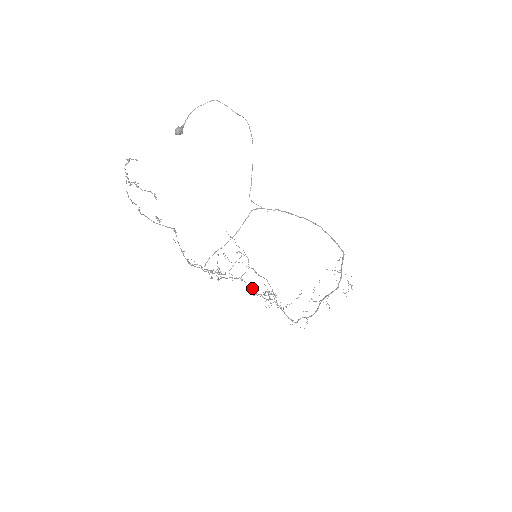
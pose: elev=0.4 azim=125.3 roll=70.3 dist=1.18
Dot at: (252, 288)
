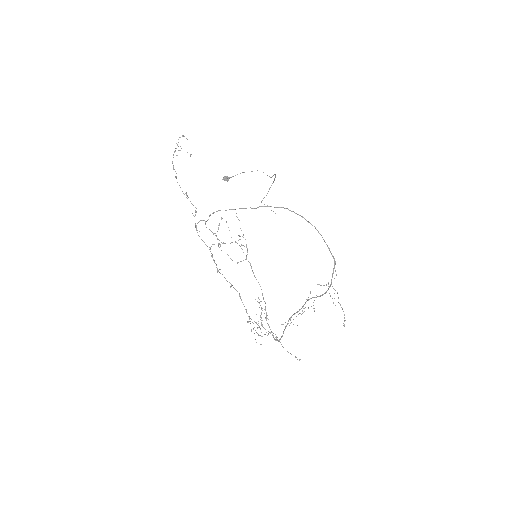
Dot at: (248, 316)
